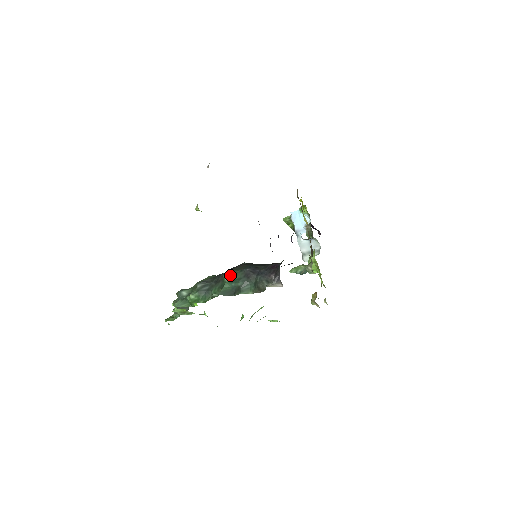
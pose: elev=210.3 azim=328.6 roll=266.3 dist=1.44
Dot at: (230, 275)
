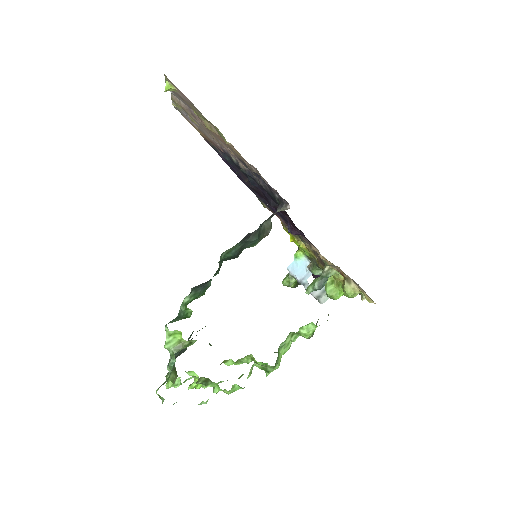
Dot at: (227, 250)
